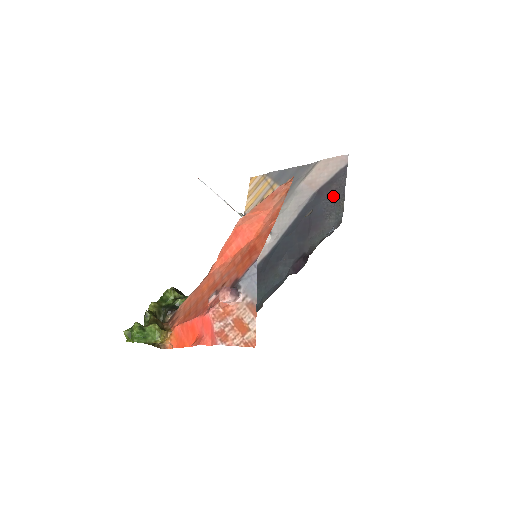
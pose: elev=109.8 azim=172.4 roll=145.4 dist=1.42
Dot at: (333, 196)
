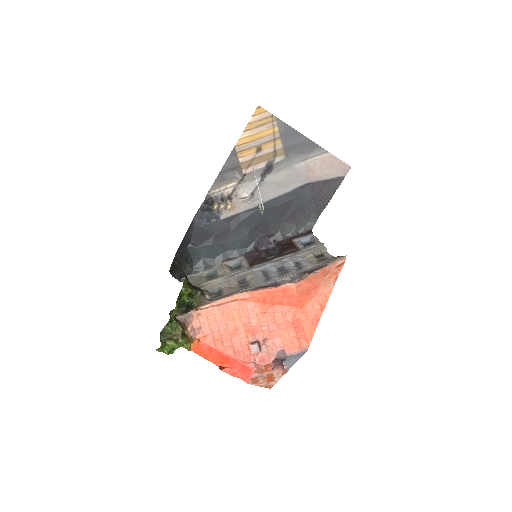
Dot at: (320, 199)
